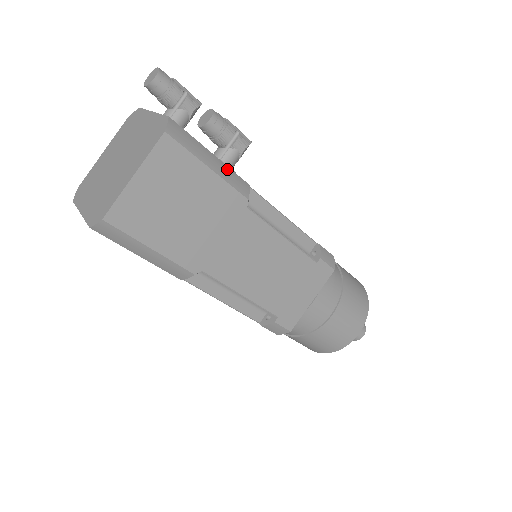
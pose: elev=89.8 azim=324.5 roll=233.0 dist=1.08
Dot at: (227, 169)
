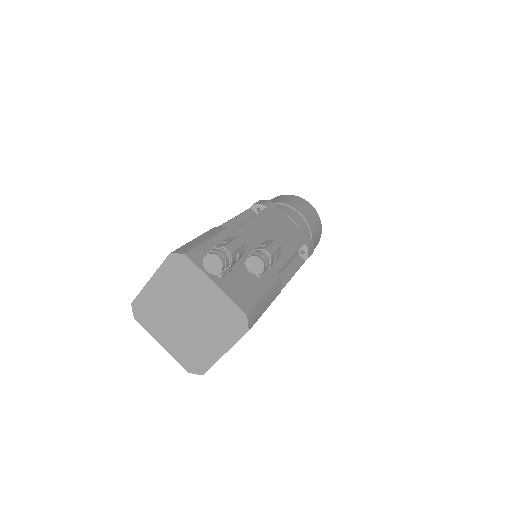
Dot at: (271, 291)
